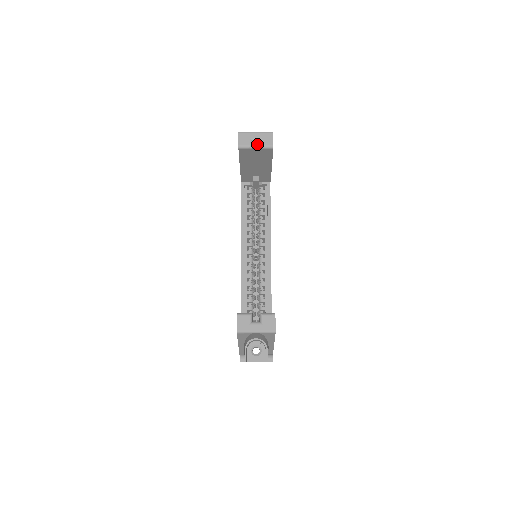
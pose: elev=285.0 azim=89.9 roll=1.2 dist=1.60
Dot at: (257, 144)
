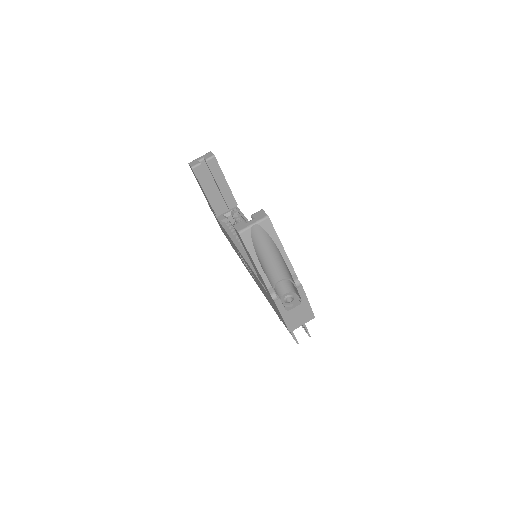
Dot at: (205, 164)
